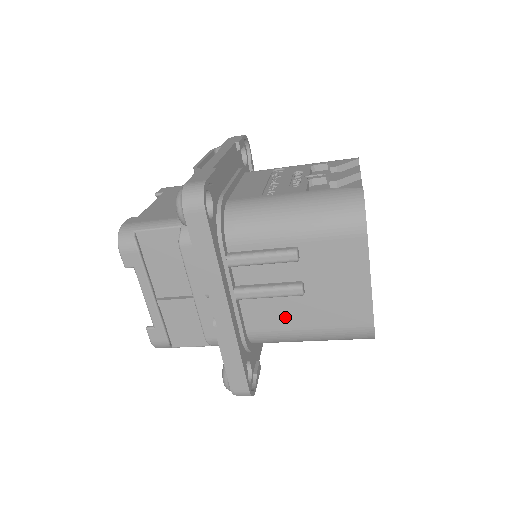
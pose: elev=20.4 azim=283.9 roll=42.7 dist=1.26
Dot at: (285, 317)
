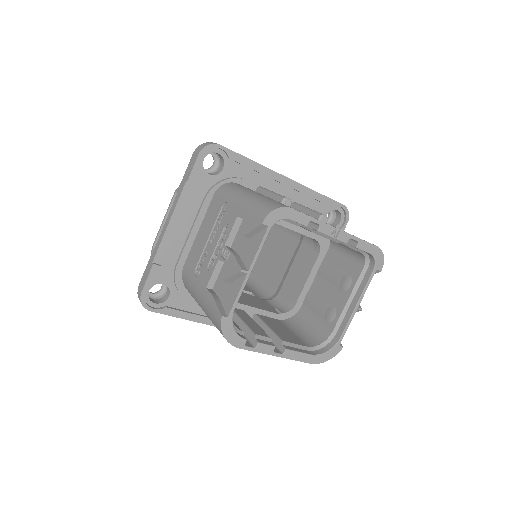
Dot at: occluded
